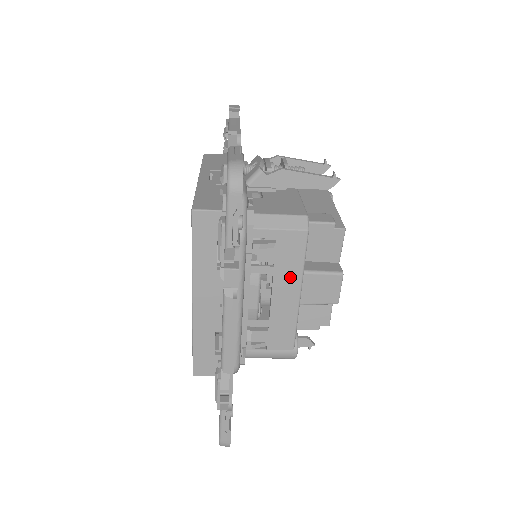
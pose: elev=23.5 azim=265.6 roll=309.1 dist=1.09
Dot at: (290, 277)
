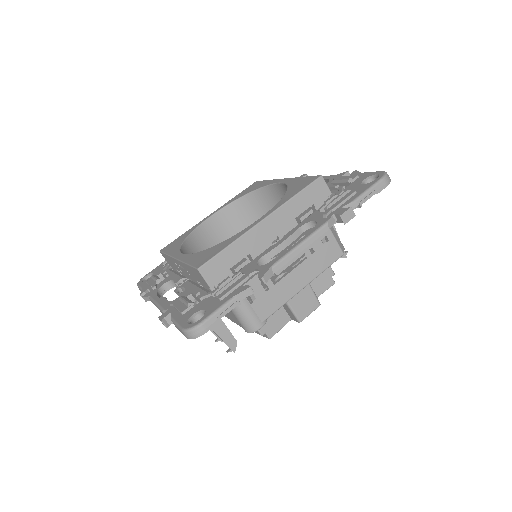
Dot at: (311, 270)
